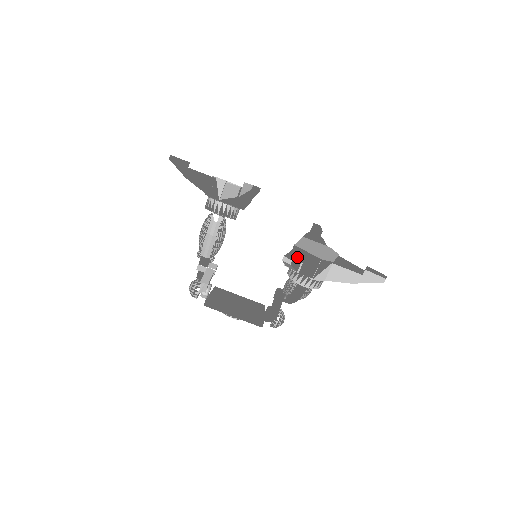
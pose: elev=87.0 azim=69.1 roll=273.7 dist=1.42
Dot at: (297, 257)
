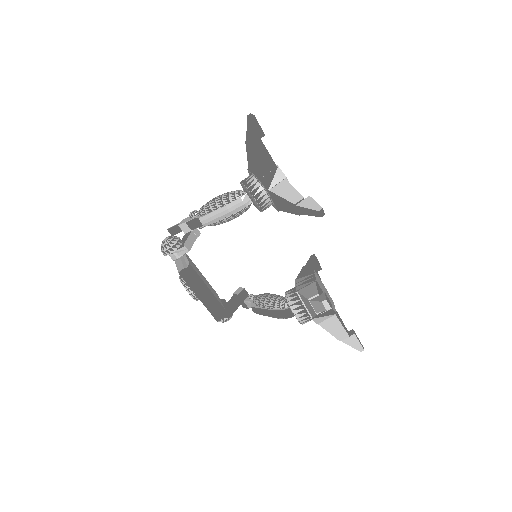
Dot at: (331, 304)
